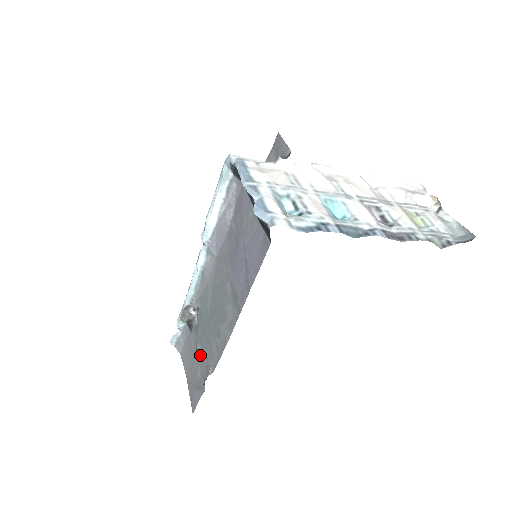
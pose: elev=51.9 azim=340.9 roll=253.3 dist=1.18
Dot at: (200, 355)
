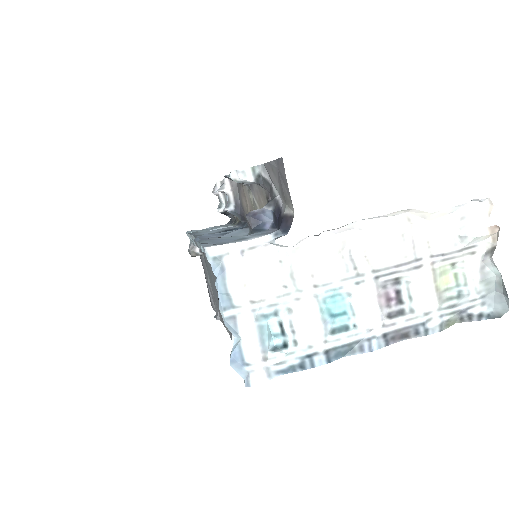
Dot at: (210, 287)
